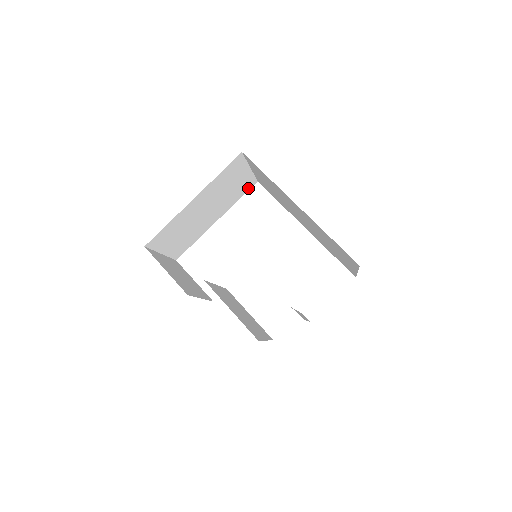
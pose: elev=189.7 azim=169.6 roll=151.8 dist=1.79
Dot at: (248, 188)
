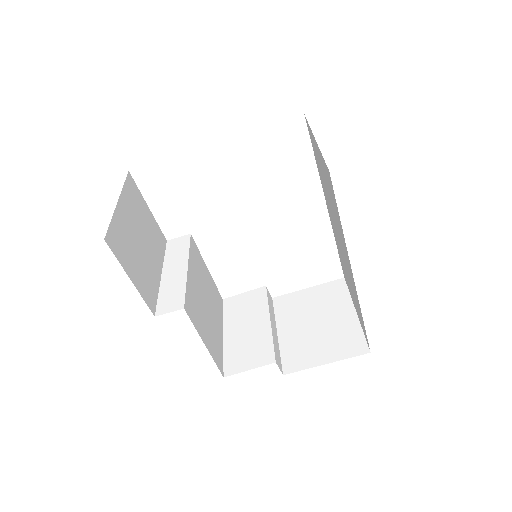
Dot at: occluded
